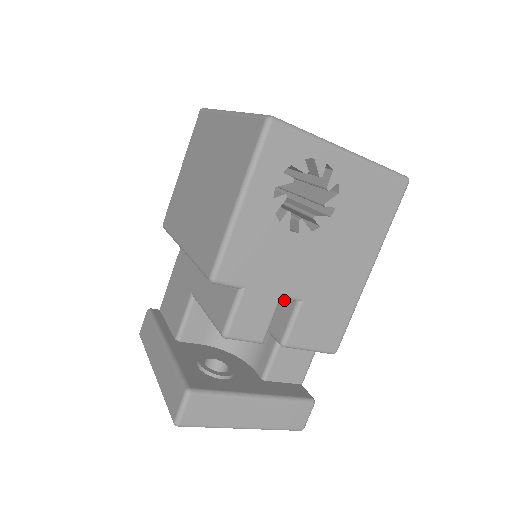
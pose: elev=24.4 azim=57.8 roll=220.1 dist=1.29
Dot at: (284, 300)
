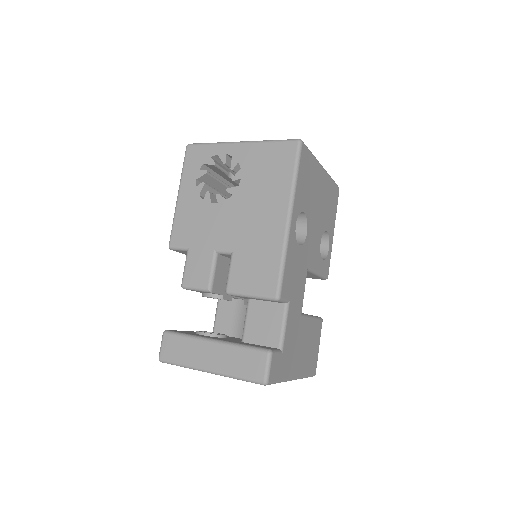
Dot at: occluded
